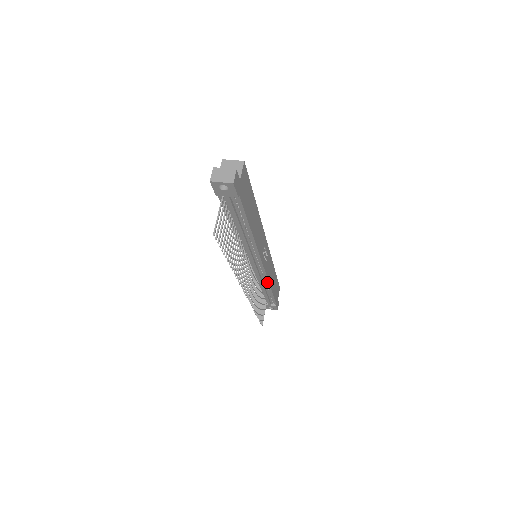
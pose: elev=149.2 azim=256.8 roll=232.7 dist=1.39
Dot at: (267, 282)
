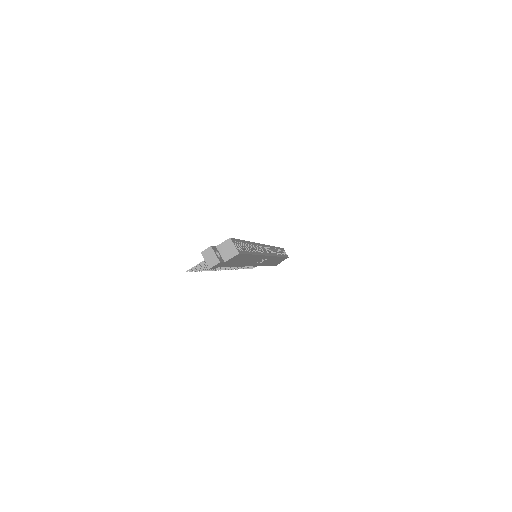
Dot at: occluded
